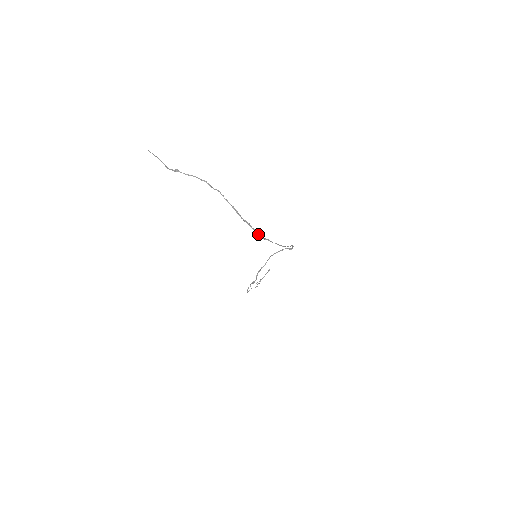
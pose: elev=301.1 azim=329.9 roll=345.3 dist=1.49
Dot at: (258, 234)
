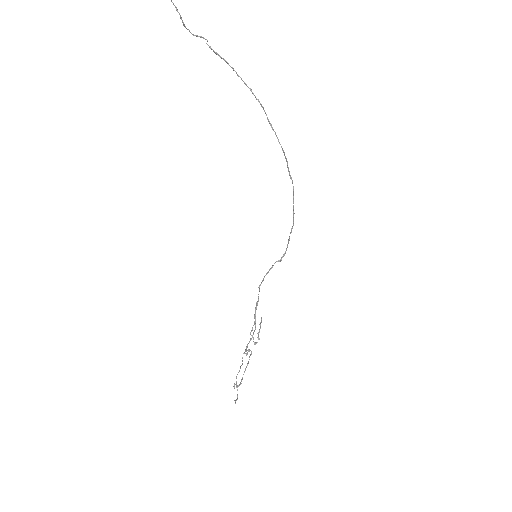
Dot at: (281, 146)
